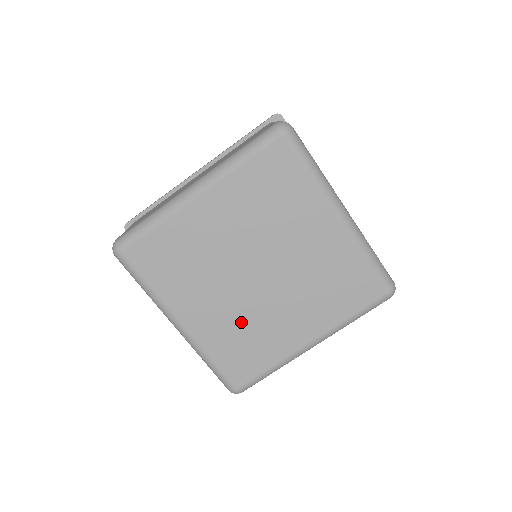
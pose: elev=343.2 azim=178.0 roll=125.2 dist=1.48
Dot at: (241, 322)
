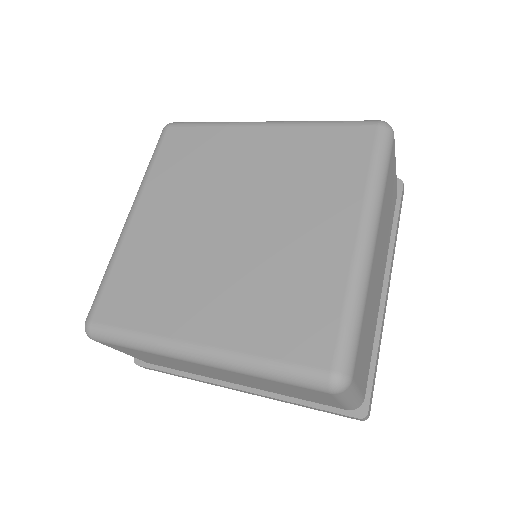
Dot at: (170, 257)
